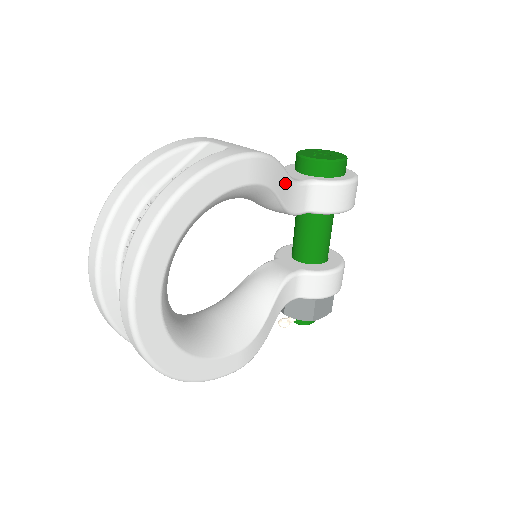
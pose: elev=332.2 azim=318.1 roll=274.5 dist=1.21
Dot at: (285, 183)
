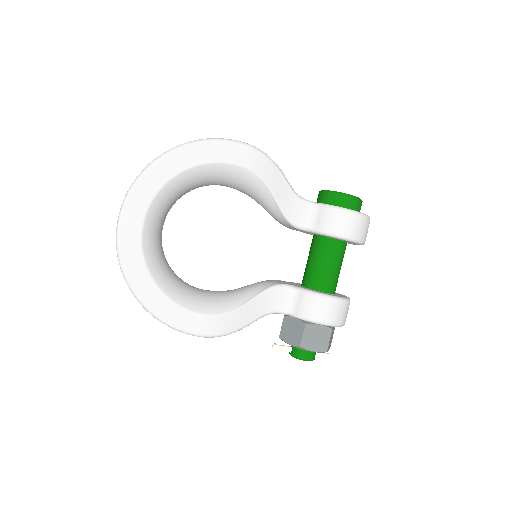
Dot at: (283, 188)
